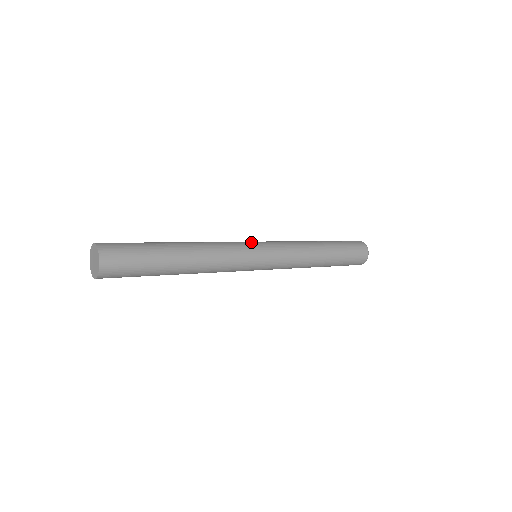
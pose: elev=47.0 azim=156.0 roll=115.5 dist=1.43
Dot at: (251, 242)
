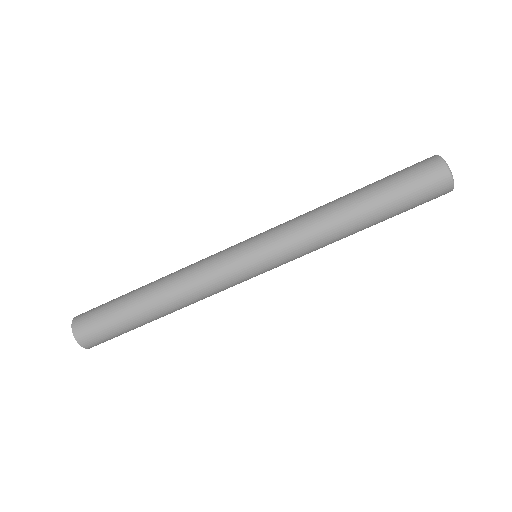
Dot at: (239, 253)
